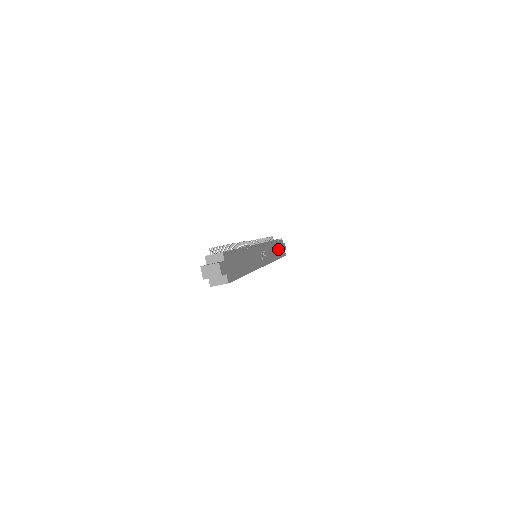
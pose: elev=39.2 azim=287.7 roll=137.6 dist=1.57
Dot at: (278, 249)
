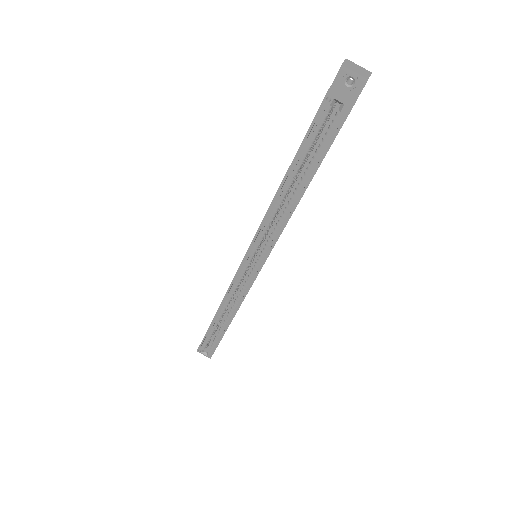
Dot at: occluded
